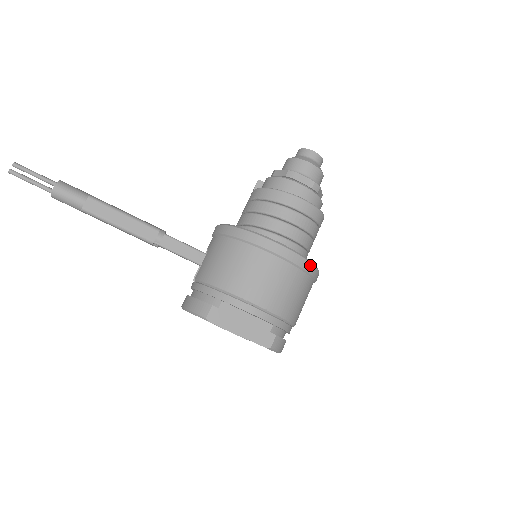
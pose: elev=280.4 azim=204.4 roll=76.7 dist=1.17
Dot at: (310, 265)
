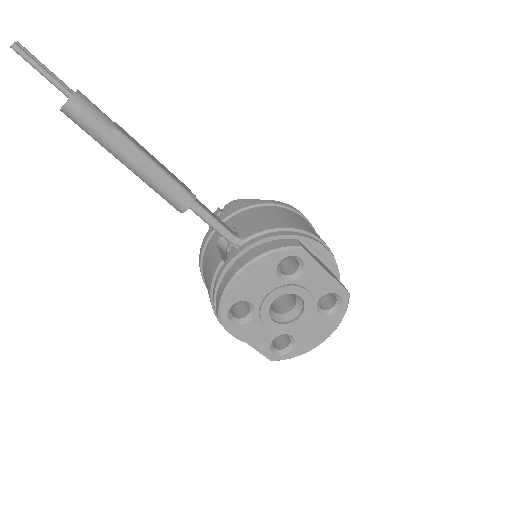
Dot at: occluded
